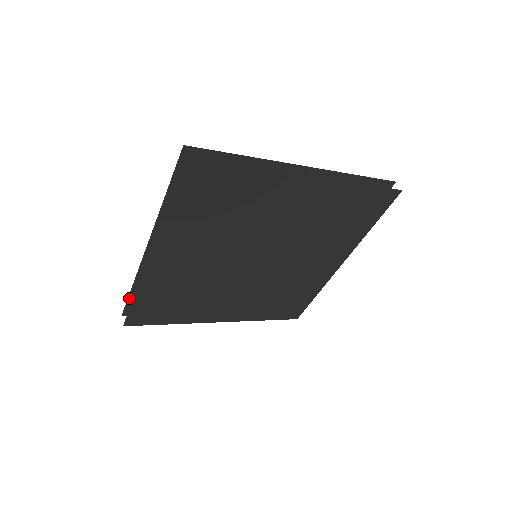
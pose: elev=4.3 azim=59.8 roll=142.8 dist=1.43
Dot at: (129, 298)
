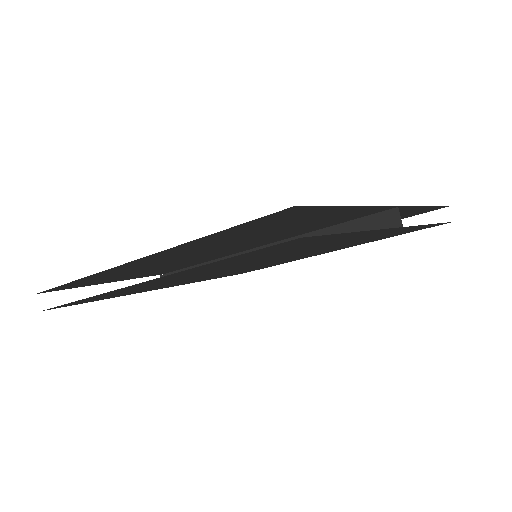
Dot at: (59, 286)
